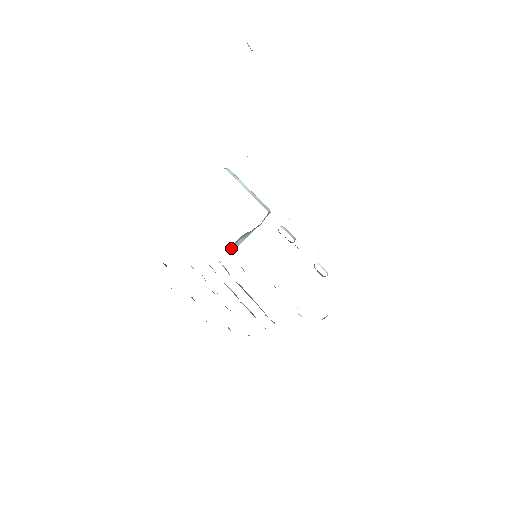
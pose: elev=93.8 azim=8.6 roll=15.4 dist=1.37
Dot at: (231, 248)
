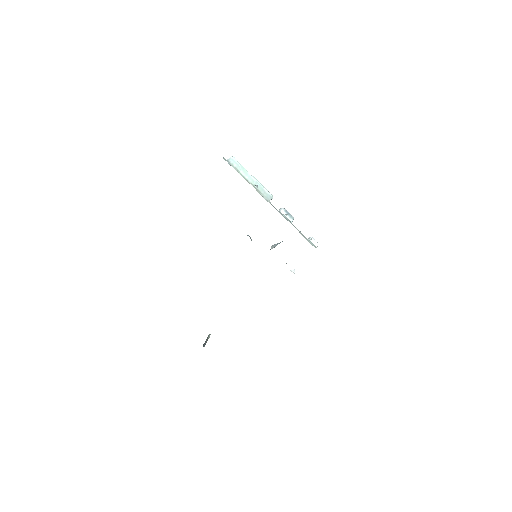
Dot at: occluded
